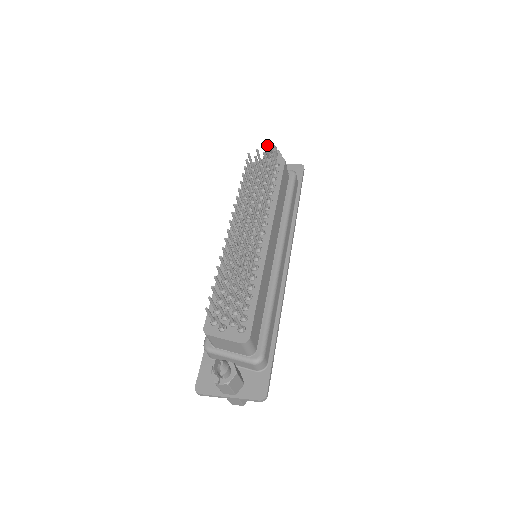
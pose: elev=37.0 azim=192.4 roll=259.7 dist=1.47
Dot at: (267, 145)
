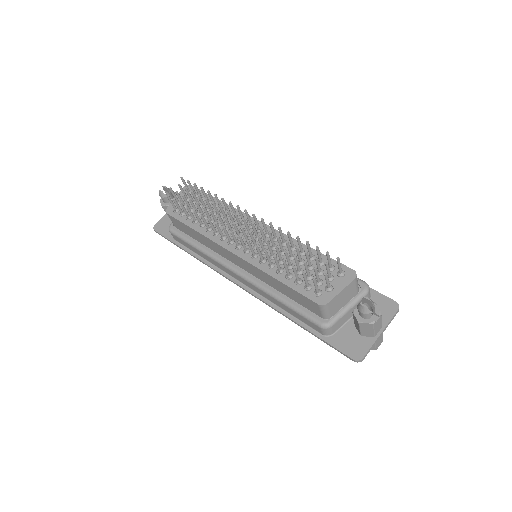
Dot at: (160, 191)
